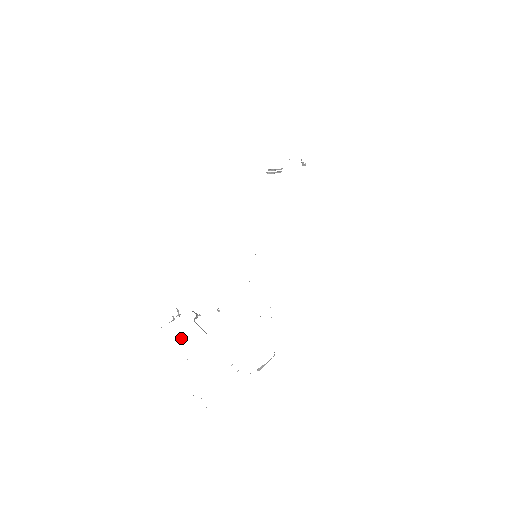
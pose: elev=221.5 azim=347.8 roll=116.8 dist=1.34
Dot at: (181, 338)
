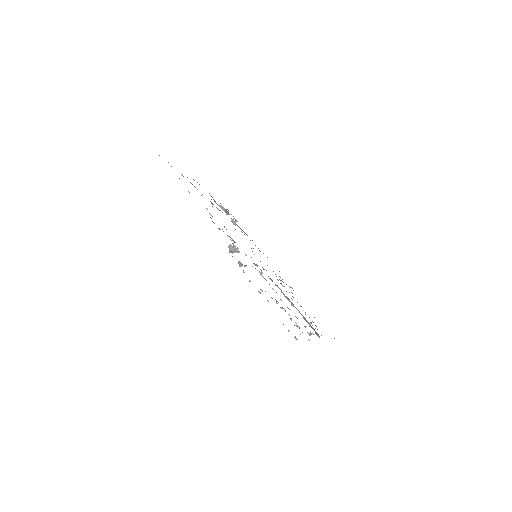
Dot at: occluded
